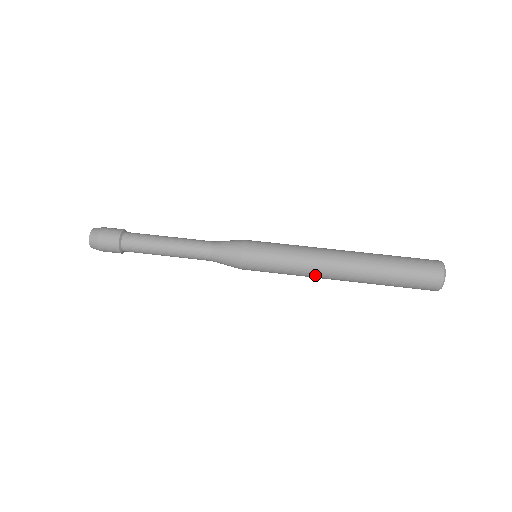
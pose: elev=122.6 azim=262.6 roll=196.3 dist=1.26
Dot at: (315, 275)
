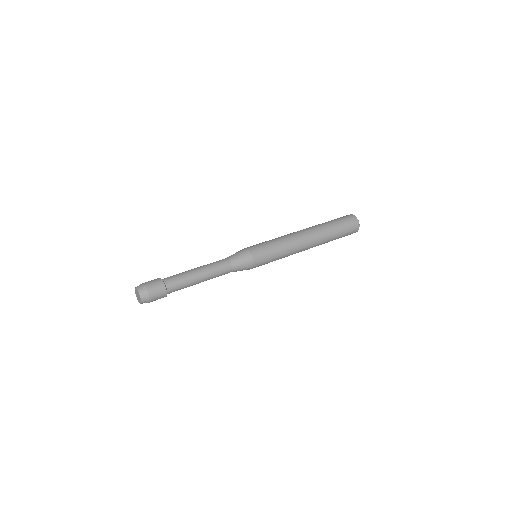
Dot at: (296, 241)
